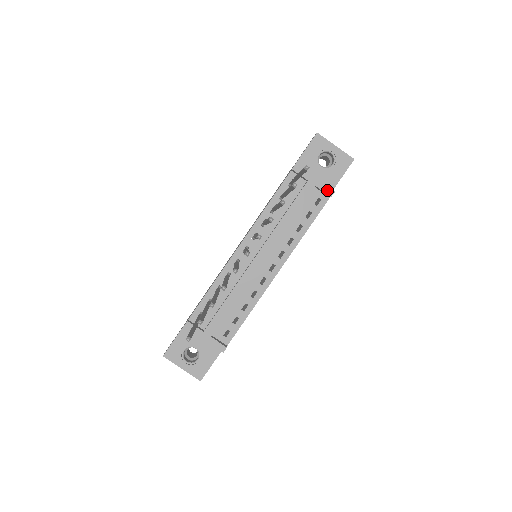
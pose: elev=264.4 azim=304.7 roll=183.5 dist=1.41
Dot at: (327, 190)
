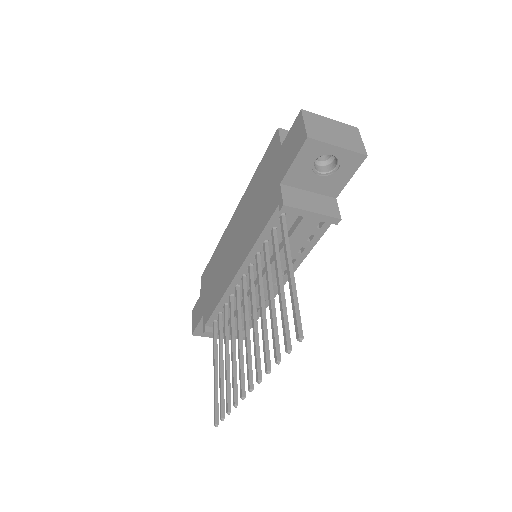
Dot at: (331, 220)
